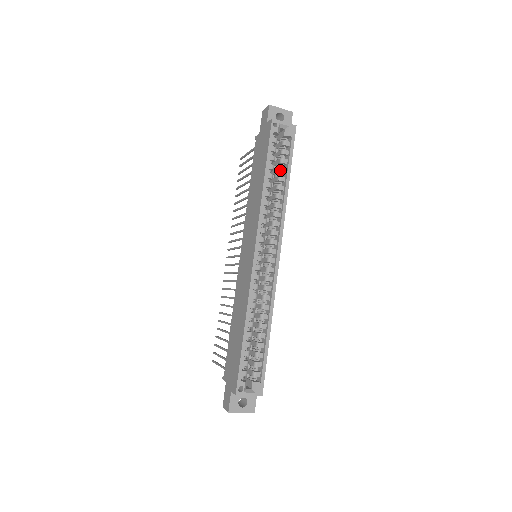
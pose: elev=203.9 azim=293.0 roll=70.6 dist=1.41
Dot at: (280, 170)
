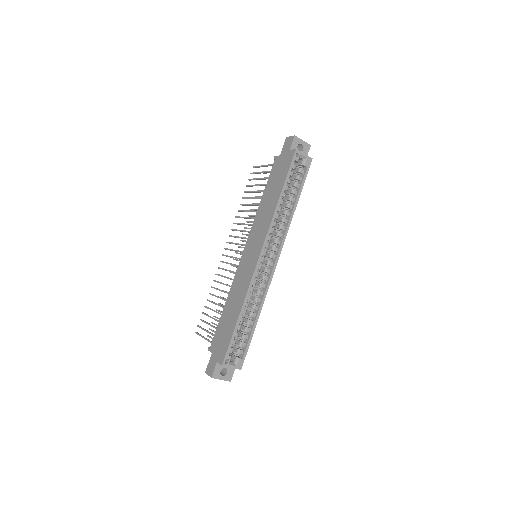
Dot at: (292, 192)
